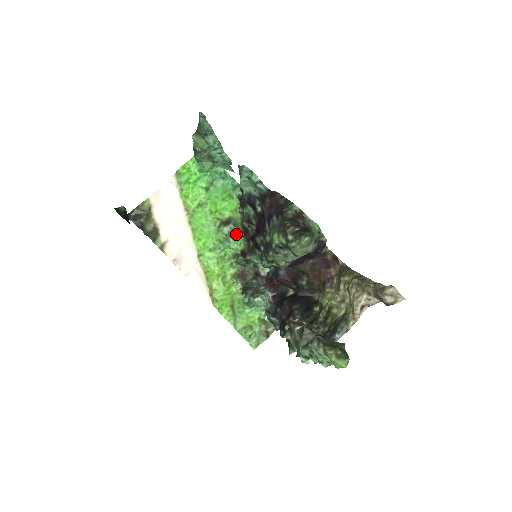
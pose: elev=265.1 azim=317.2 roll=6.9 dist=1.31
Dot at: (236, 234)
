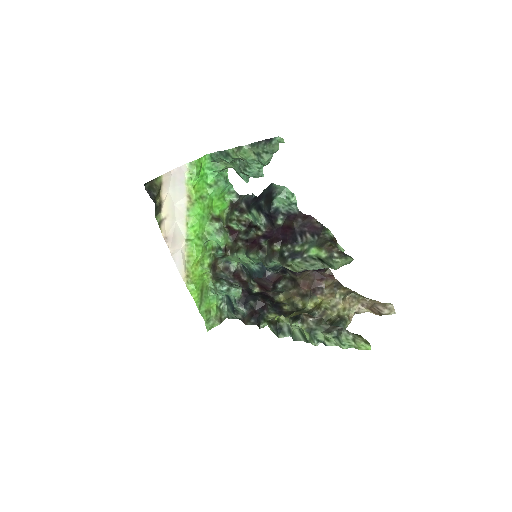
Dot at: (225, 231)
